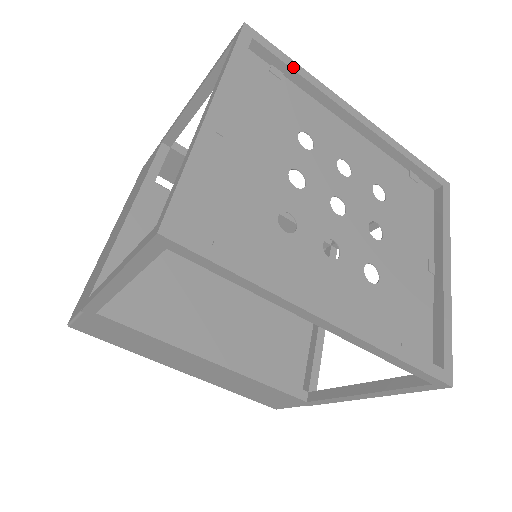
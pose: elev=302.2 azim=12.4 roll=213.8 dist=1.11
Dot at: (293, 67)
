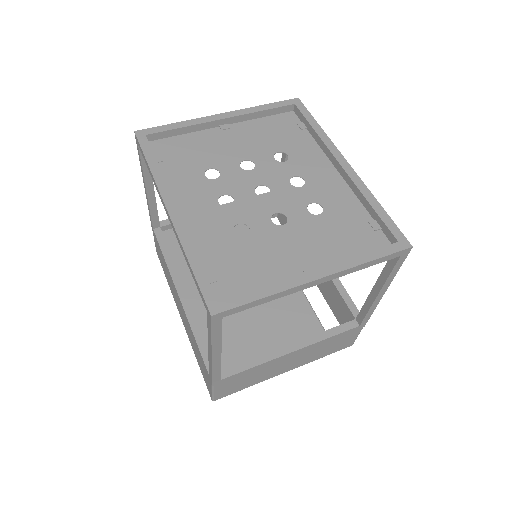
Dot at: (312, 123)
